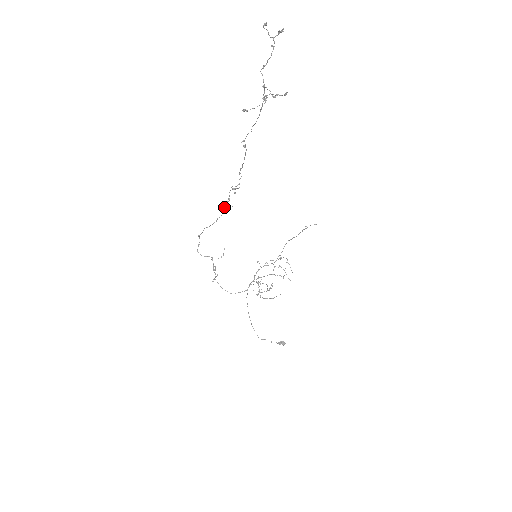
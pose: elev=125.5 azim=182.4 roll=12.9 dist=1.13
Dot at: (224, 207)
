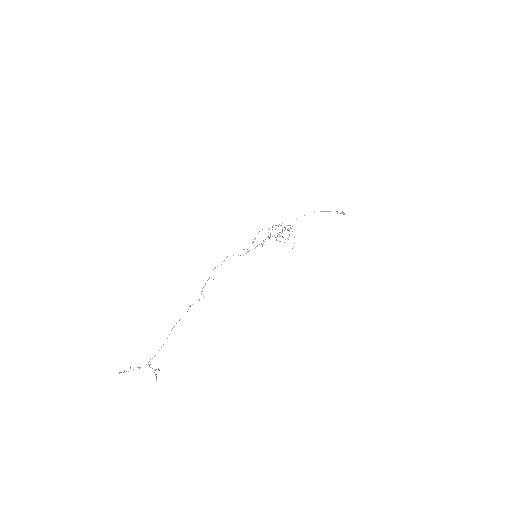
Dot at: occluded
